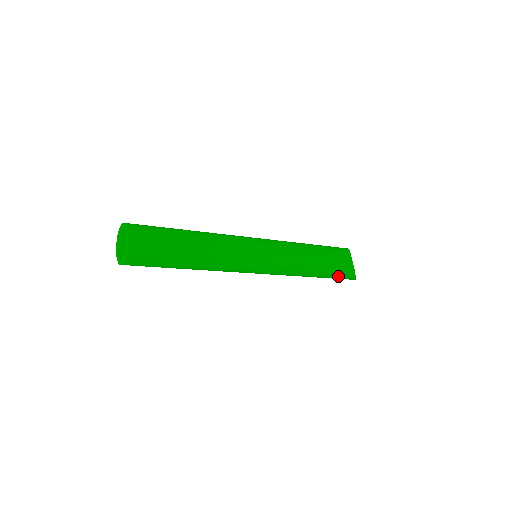
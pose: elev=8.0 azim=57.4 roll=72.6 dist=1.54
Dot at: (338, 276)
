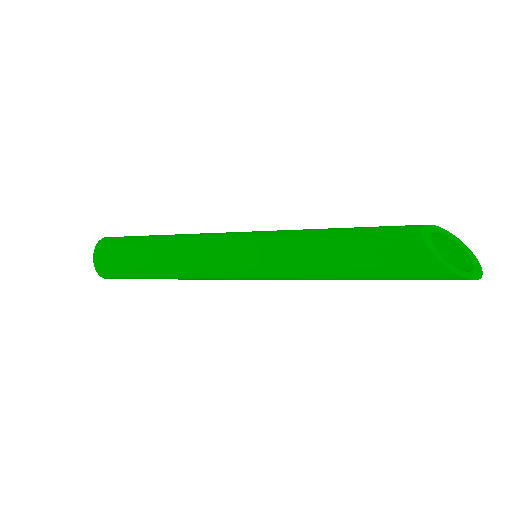
Dot at: (402, 269)
